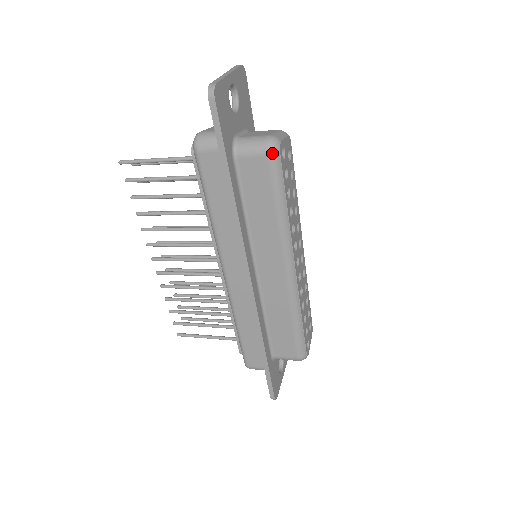
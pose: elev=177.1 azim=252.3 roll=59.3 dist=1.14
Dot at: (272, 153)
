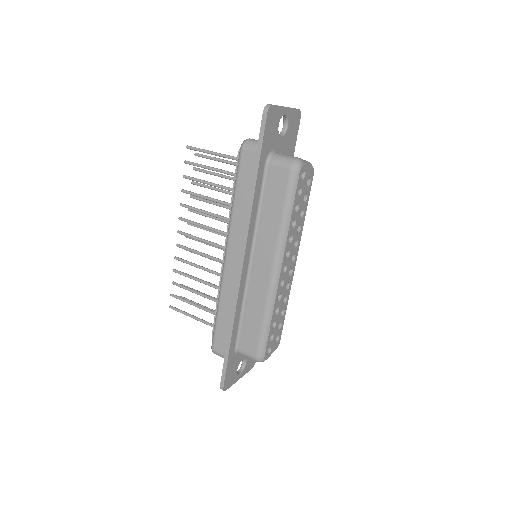
Dot at: (294, 169)
